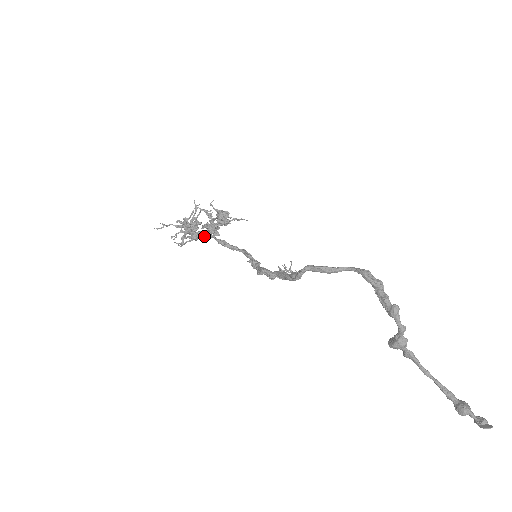
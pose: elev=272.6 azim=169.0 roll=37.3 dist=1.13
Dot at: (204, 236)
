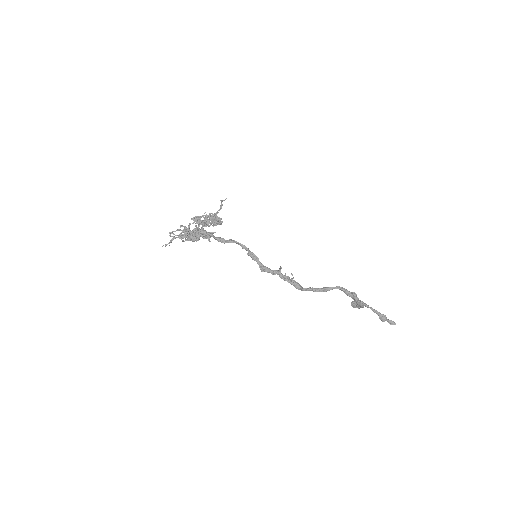
Dot at: occluded
